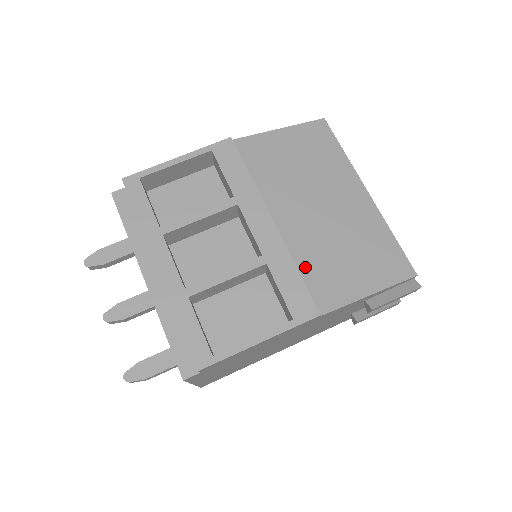
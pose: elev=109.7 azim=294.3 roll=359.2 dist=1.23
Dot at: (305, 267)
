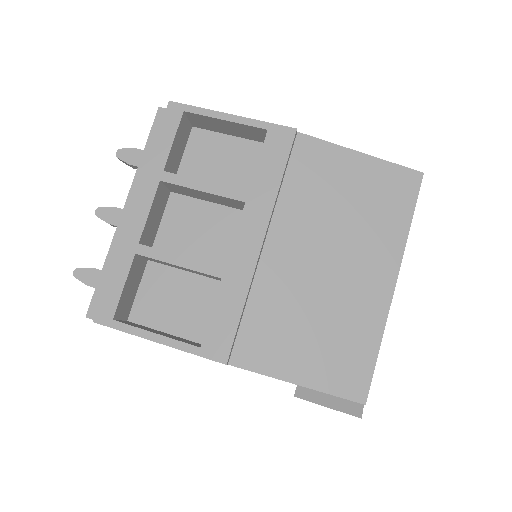
Dot at: (256, 309)
